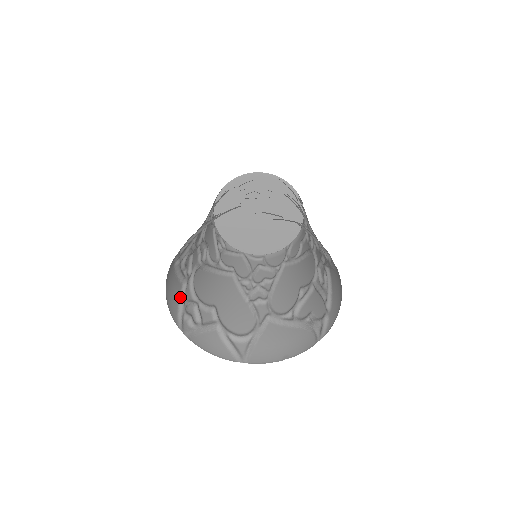
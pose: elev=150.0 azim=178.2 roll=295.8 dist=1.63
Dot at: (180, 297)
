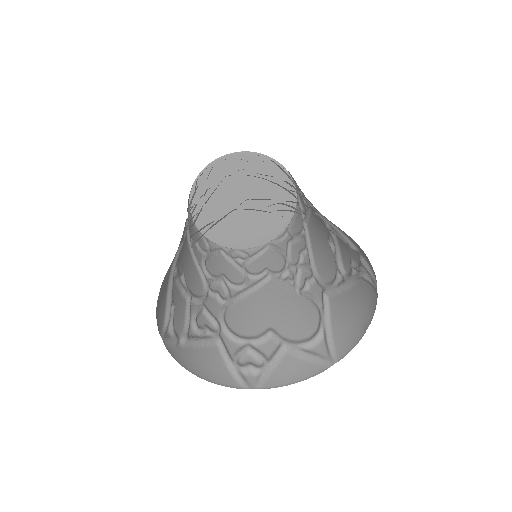
Dot at: (223, 359)
